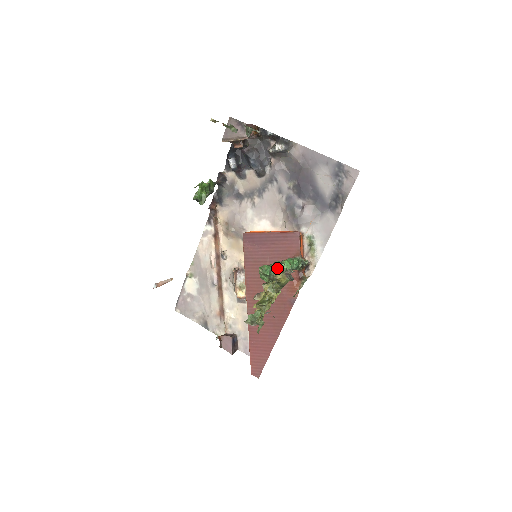
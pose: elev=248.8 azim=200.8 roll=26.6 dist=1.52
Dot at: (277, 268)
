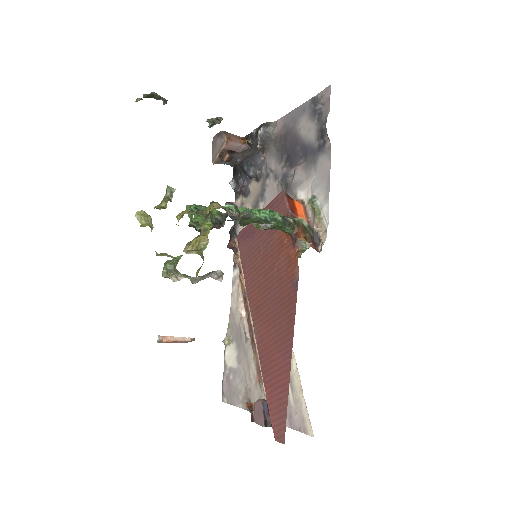
Dot at: (210, 203)
